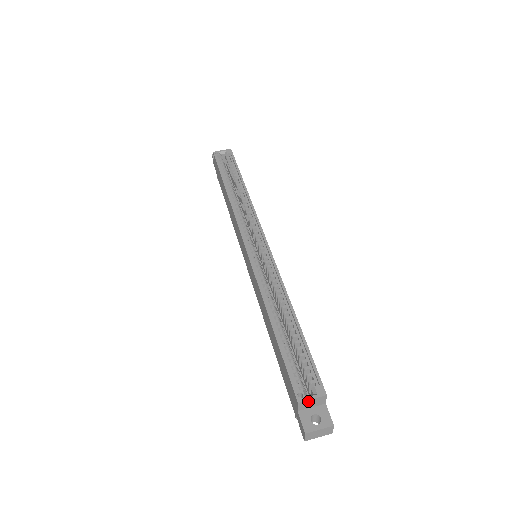
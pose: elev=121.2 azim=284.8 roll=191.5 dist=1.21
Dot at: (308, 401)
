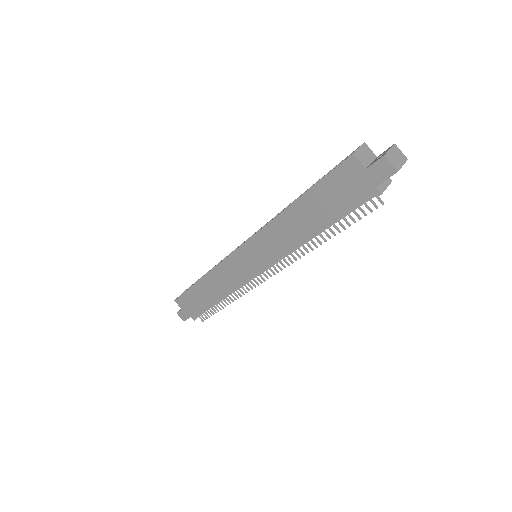
Dot at: (359, 152)
